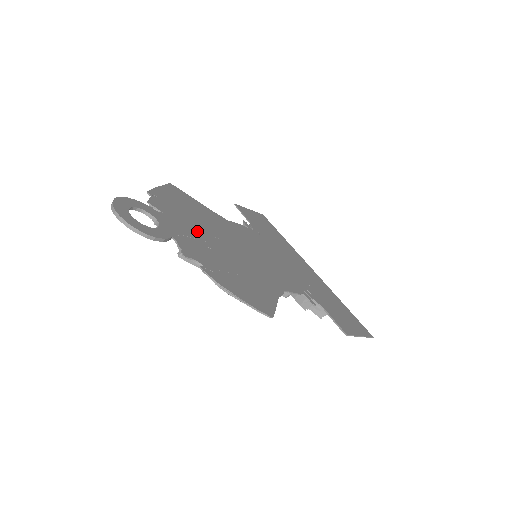
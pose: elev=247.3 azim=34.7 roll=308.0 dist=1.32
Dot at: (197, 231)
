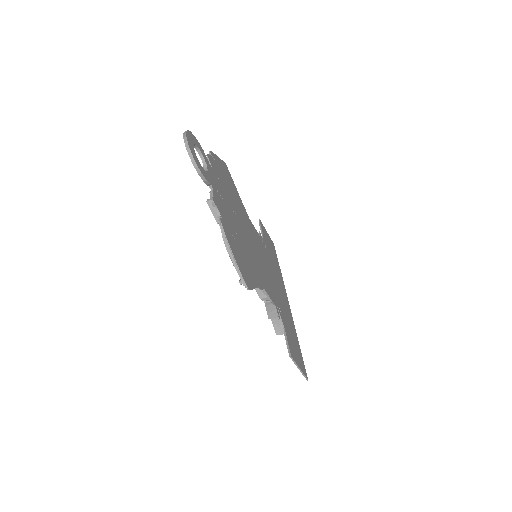
Dot at: (228, 200)
